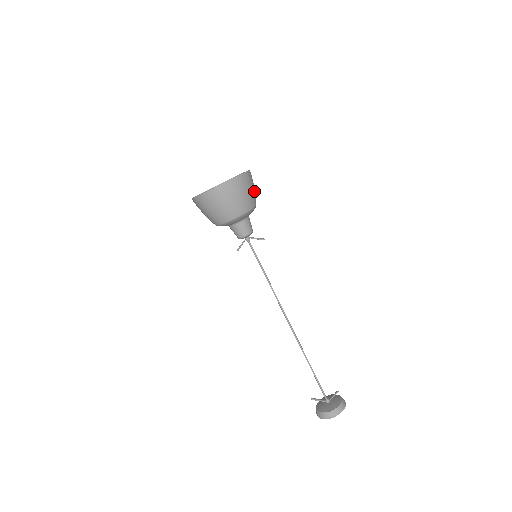
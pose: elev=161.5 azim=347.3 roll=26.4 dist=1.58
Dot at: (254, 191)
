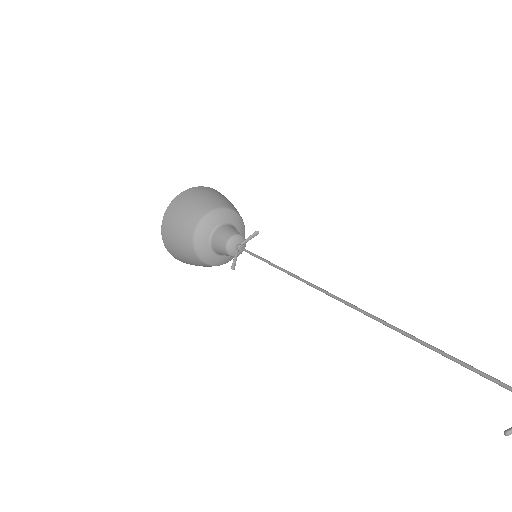
Dot at: (232, 204)
